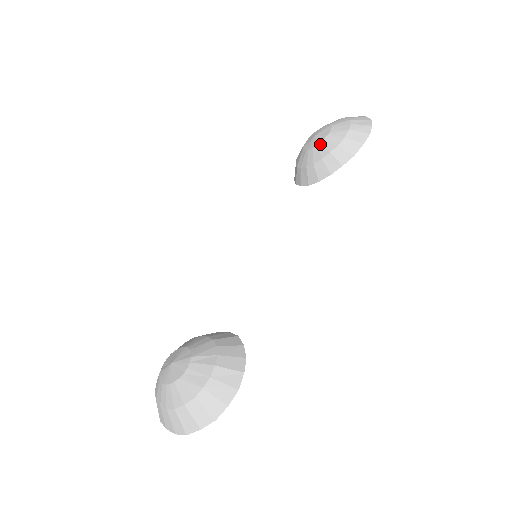
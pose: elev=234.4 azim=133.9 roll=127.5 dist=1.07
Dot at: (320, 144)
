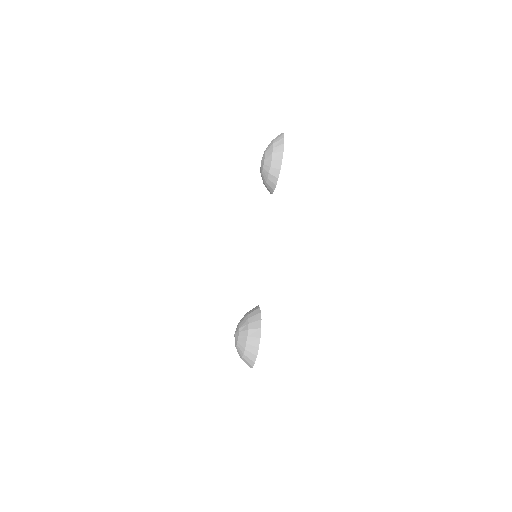
Dot at: (263, 169)
